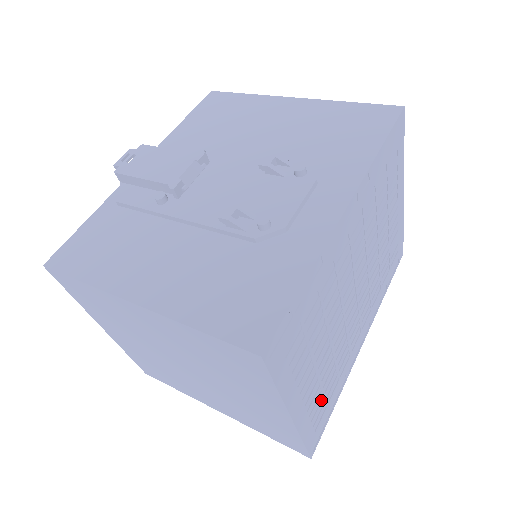
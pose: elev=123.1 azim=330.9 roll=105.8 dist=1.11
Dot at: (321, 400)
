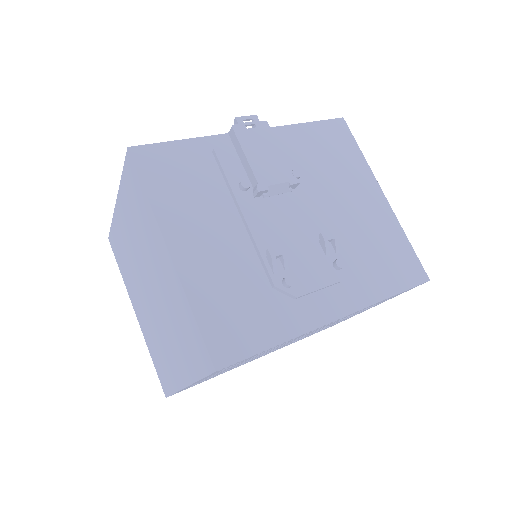
Dot at: occluded
